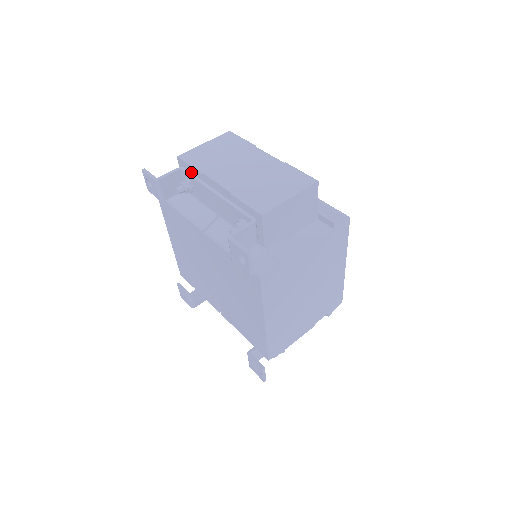
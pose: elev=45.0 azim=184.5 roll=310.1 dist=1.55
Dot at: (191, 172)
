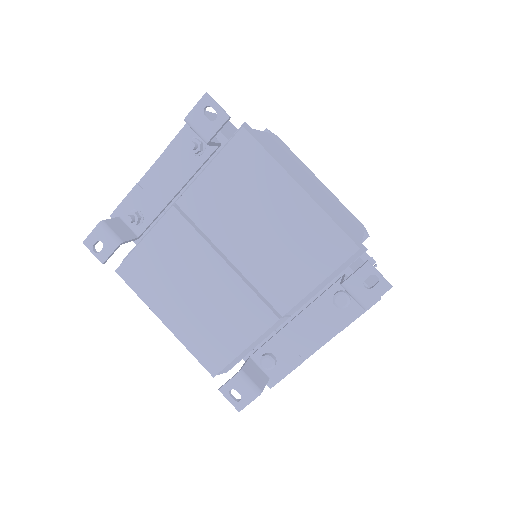
Dot at: (129, 205)
